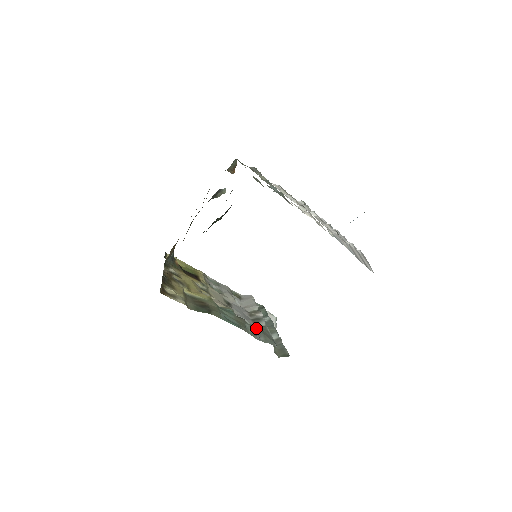
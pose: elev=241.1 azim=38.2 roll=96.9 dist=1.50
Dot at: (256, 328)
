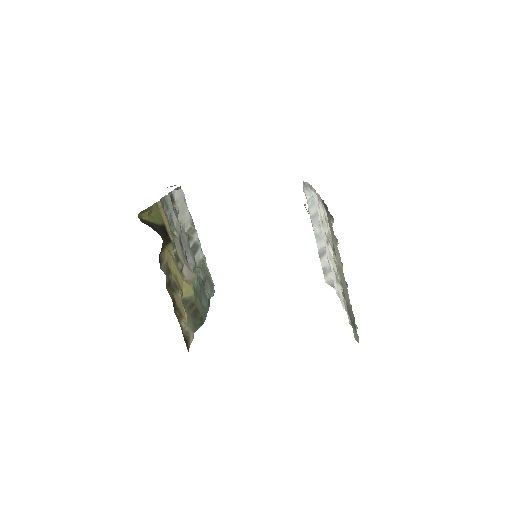
Dot at: (205, 278)
